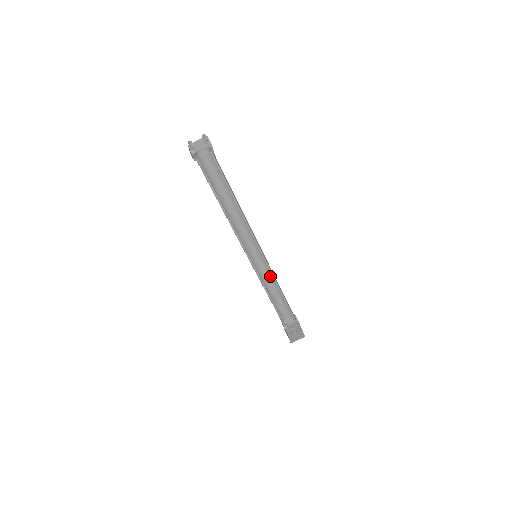
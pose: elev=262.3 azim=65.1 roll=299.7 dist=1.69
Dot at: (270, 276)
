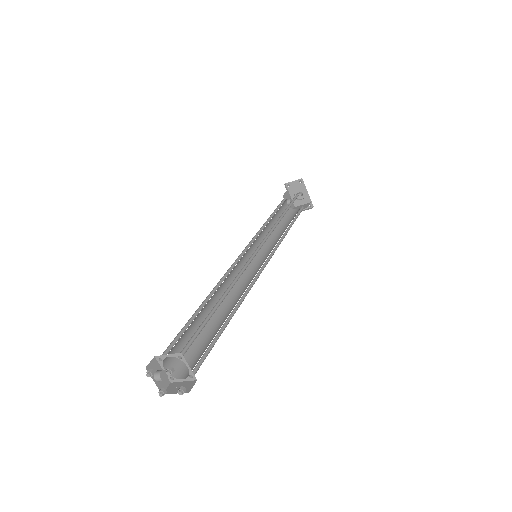
Dot at: occluded
